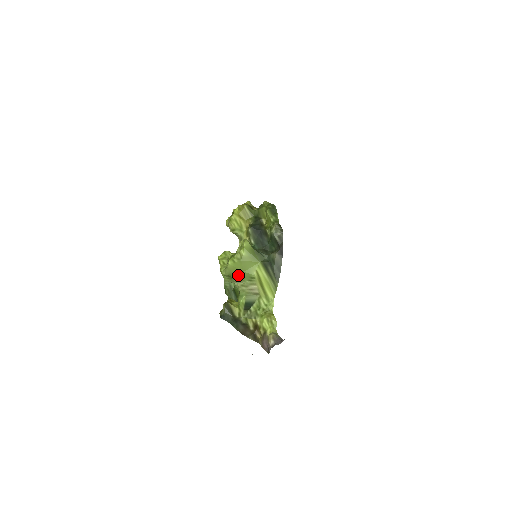
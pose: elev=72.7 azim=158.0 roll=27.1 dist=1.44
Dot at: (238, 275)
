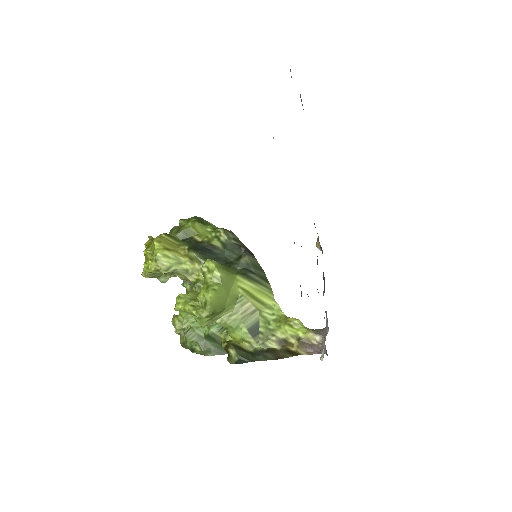
Dot at: (222, 305)
